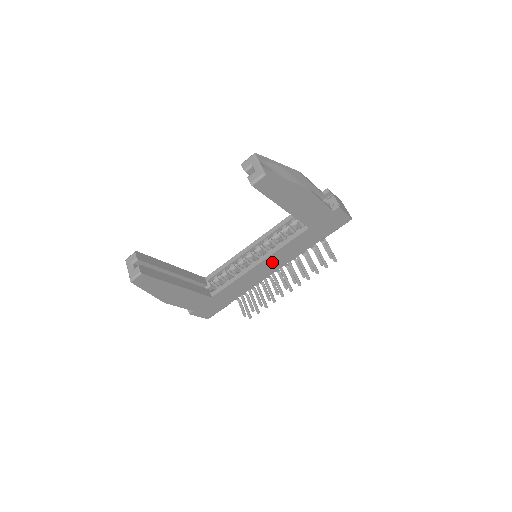
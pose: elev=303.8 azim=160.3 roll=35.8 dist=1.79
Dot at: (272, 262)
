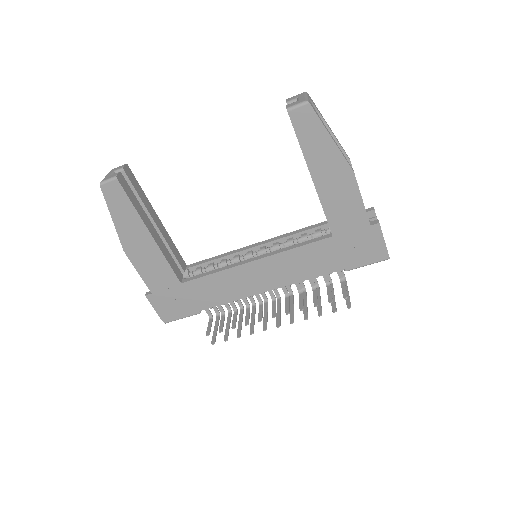
Dot at: (271, 269)
